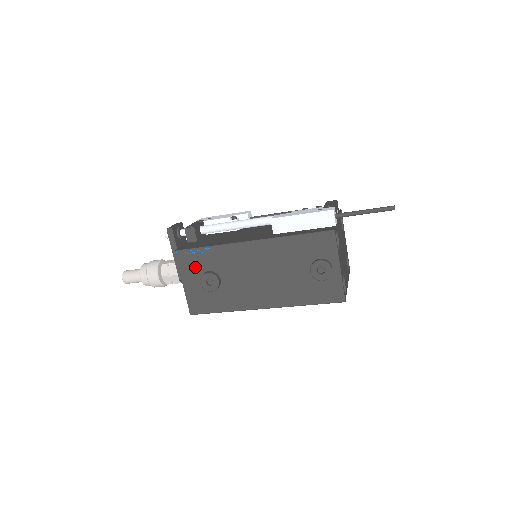
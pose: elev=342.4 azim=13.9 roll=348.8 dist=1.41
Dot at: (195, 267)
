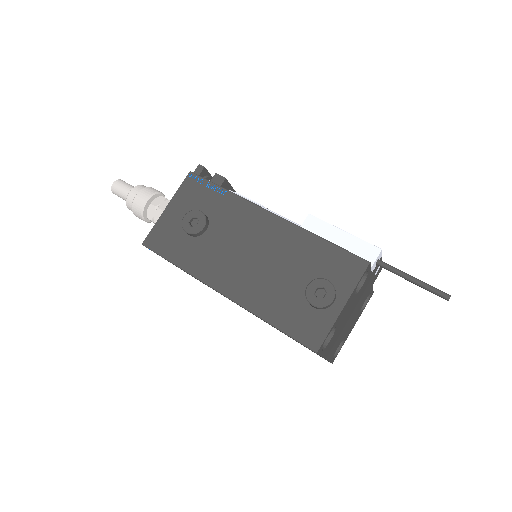
Dot at: (194, 200)
